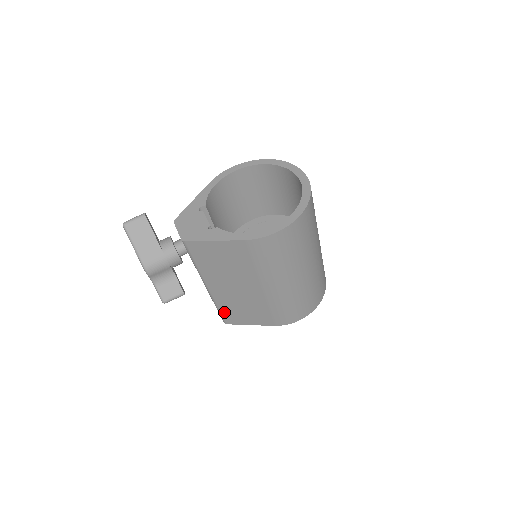
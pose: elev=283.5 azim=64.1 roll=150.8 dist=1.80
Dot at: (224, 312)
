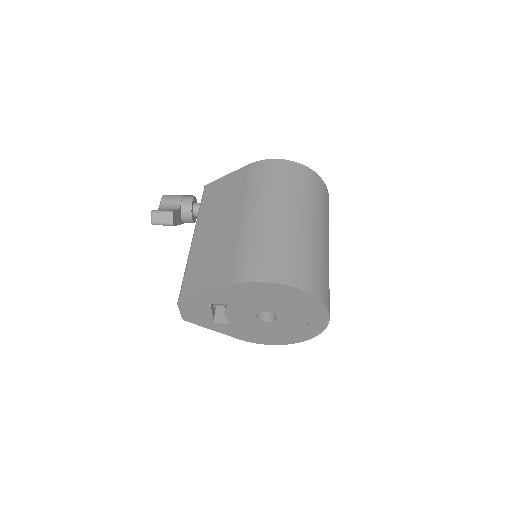
Dot at: (188, 276)
